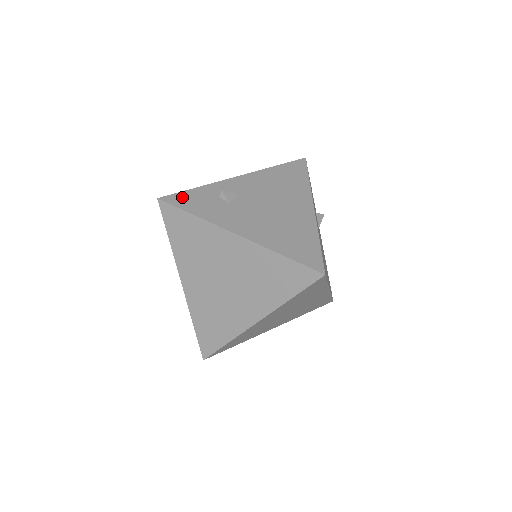
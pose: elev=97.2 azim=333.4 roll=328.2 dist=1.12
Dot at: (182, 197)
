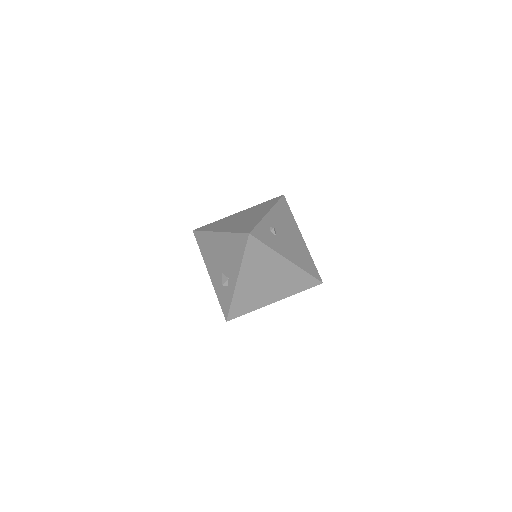
Dot at: (258, 232)
